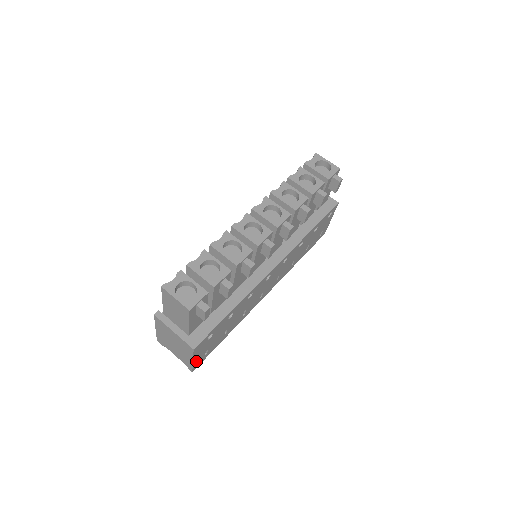
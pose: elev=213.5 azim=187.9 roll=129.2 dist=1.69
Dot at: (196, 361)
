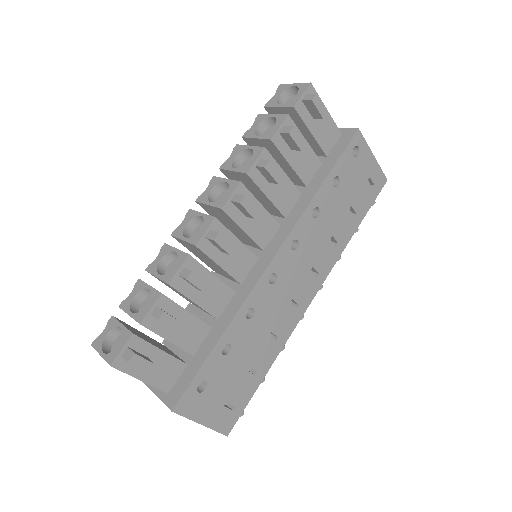
Dot at: (214, 422)
